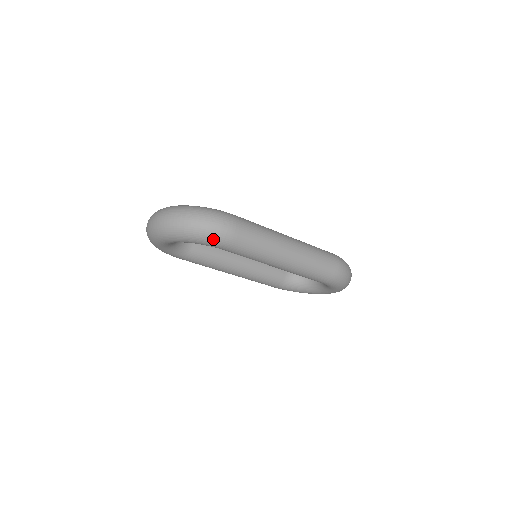
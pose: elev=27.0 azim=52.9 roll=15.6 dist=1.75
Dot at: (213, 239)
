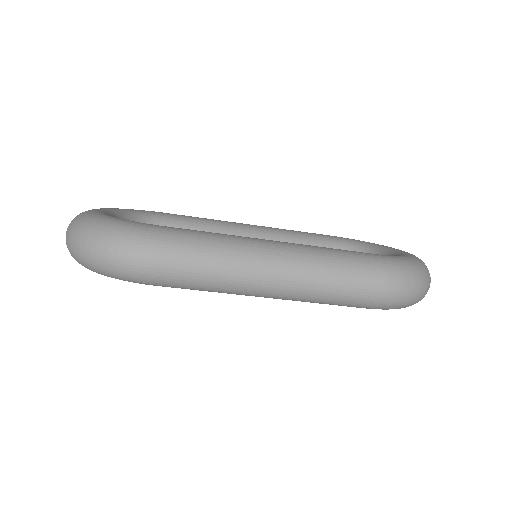
Dot at: (122, 277)
